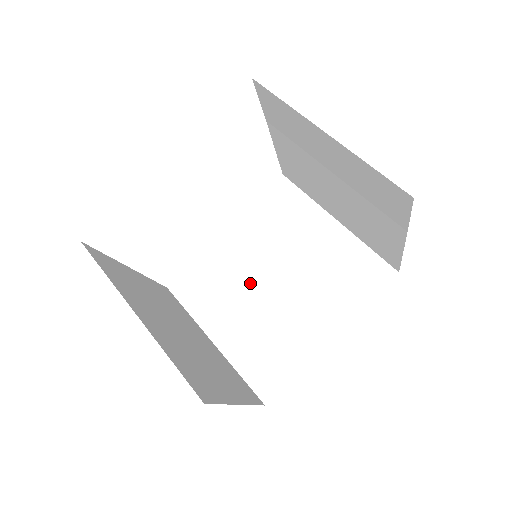
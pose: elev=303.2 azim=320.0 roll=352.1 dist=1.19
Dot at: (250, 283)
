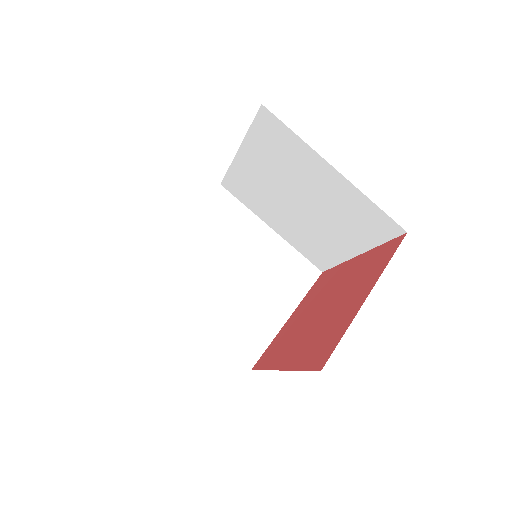
Dot at: (279, 200)
